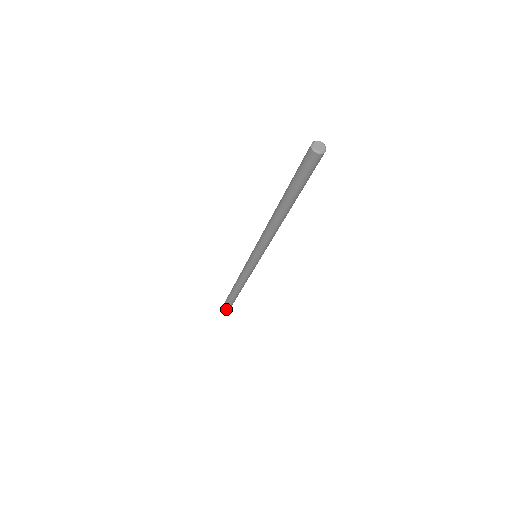
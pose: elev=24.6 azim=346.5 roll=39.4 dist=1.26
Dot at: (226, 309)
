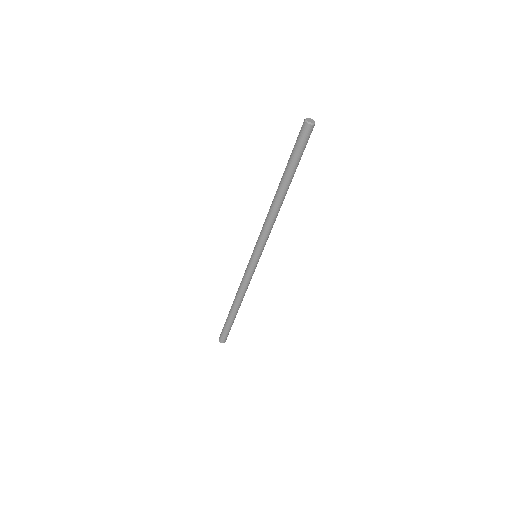
Dot at: (224, 339)
